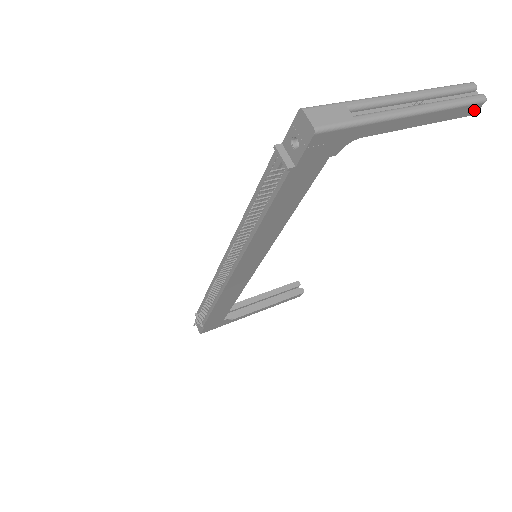
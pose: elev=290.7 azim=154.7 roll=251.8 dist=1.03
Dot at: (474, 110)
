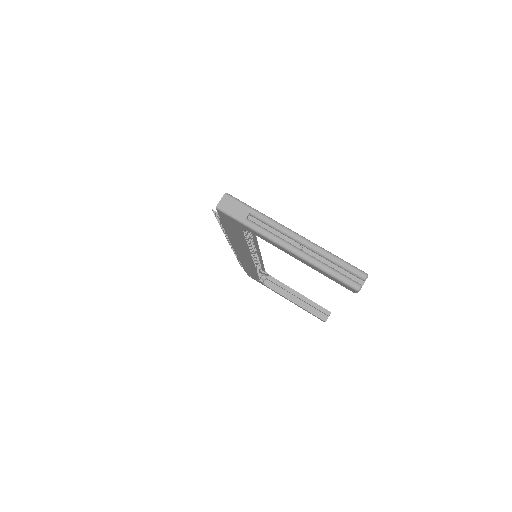
Dot at: (351, 289)
